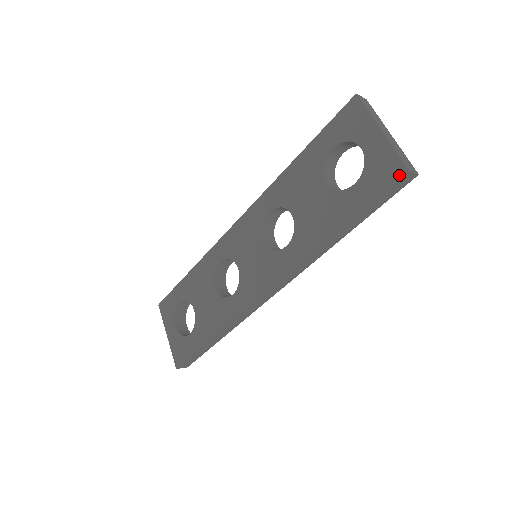
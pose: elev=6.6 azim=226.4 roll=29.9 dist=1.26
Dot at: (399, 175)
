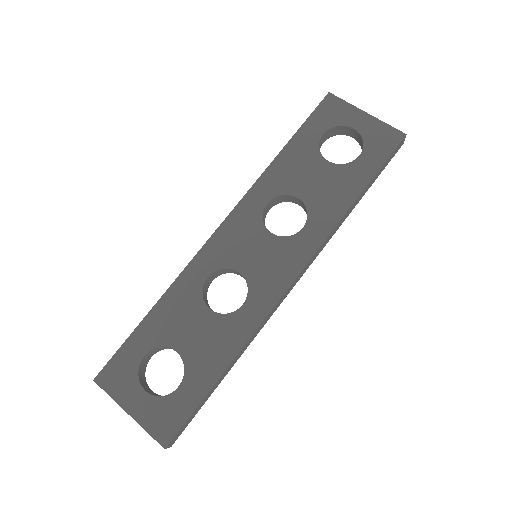
Dot at: (400, 139)
